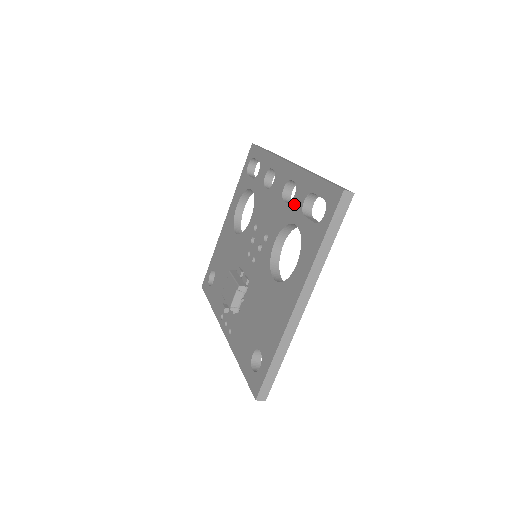
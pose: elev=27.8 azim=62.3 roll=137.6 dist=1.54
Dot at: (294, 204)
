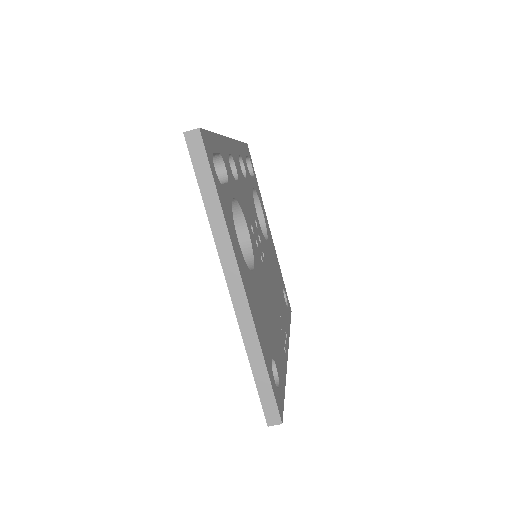
Dot at: occluded
